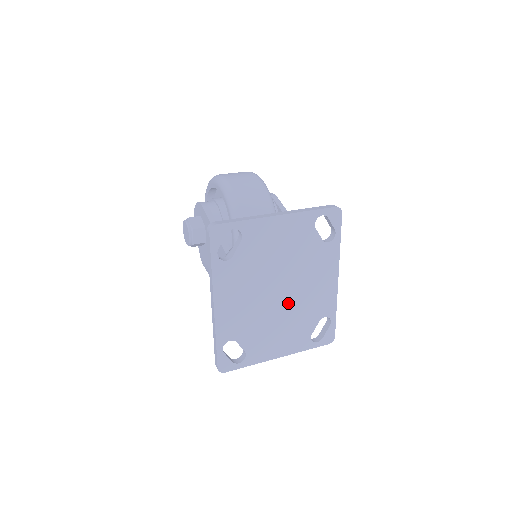
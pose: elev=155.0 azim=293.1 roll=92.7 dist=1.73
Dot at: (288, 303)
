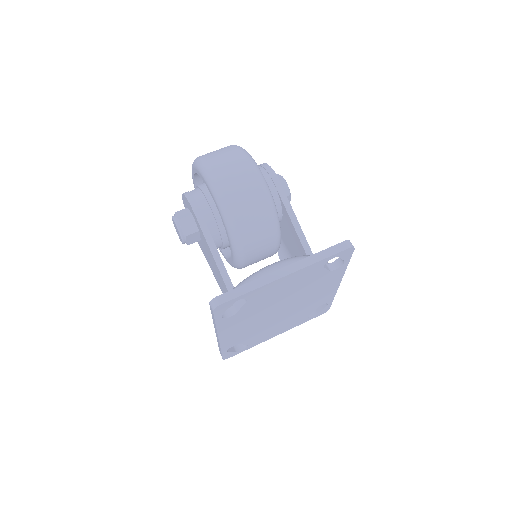
Dot at: (289, 312)
